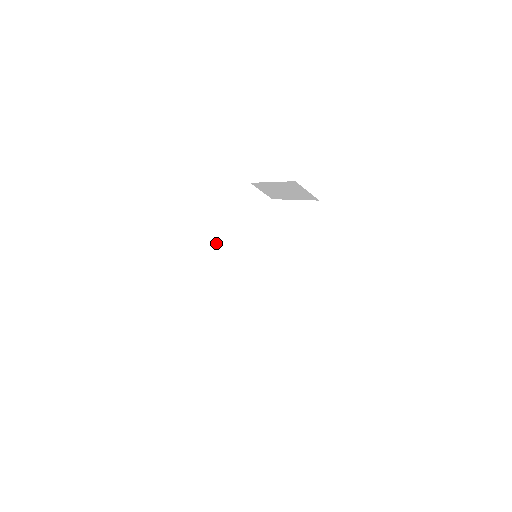
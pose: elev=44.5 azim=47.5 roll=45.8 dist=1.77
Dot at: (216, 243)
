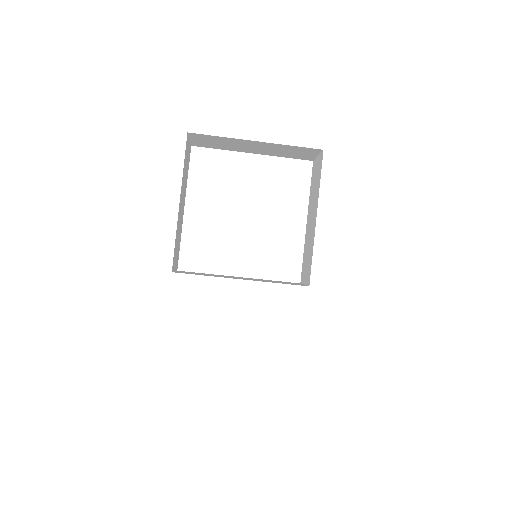
Dot at: (174, 252)
